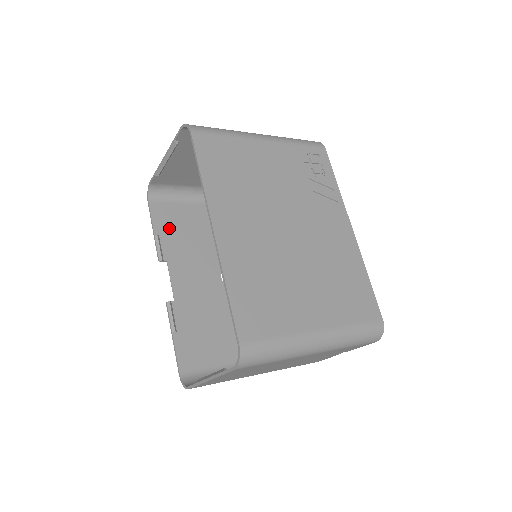
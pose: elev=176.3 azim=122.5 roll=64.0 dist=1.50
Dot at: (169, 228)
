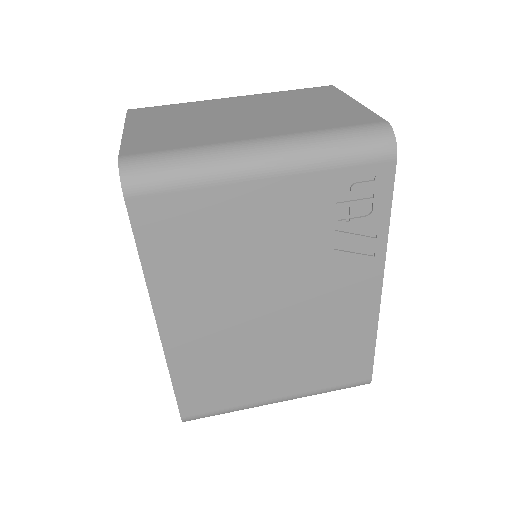
Dot at: occluded
